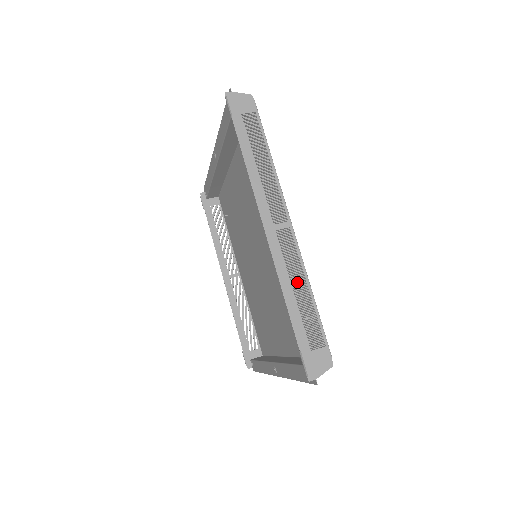
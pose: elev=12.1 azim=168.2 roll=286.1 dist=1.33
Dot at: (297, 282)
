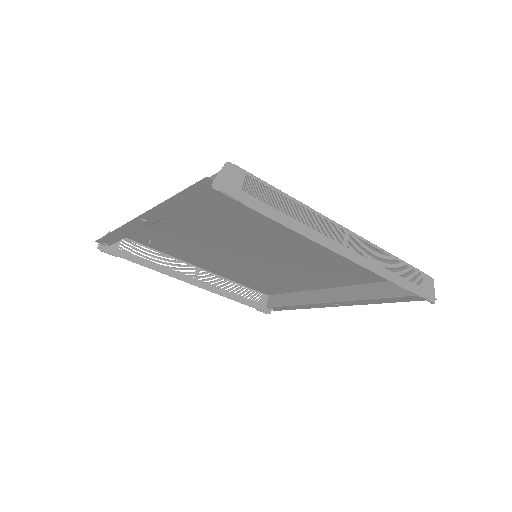
Dot at: occluded
